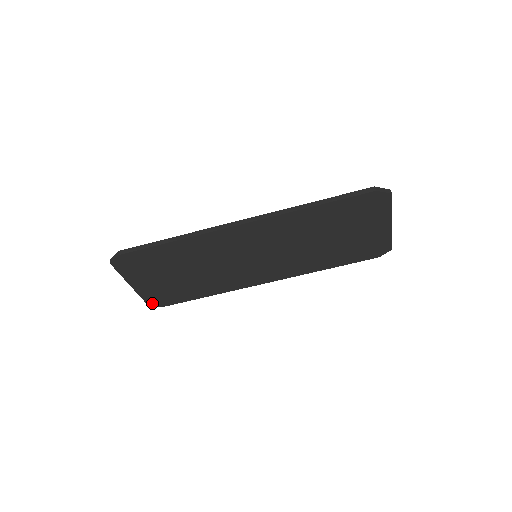
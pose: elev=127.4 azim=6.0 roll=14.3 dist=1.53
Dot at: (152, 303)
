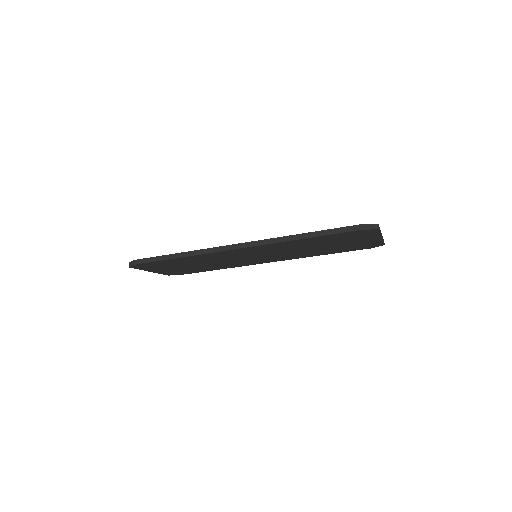
Dot at: (171, 274)
